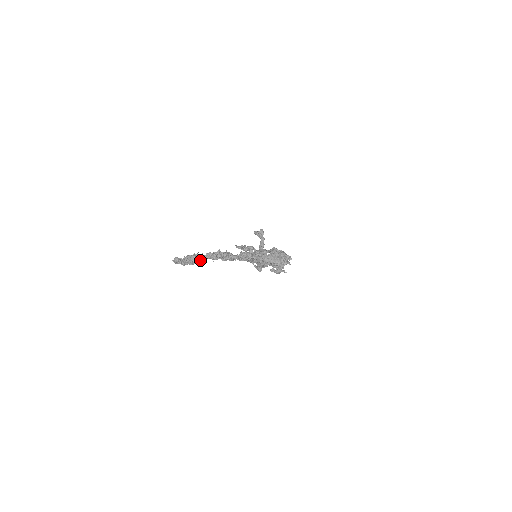
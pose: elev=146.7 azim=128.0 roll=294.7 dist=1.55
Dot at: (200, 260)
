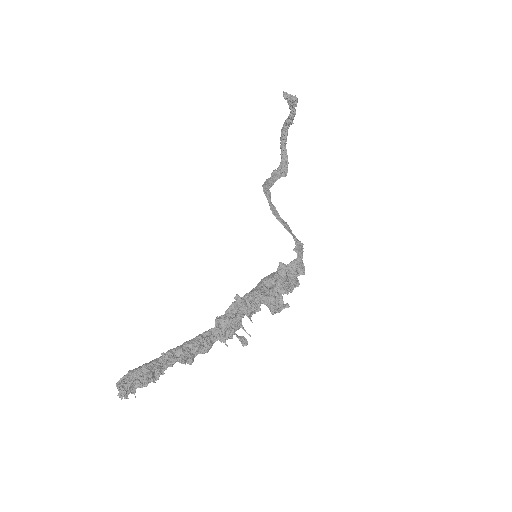
Dot at: (156, 376)
